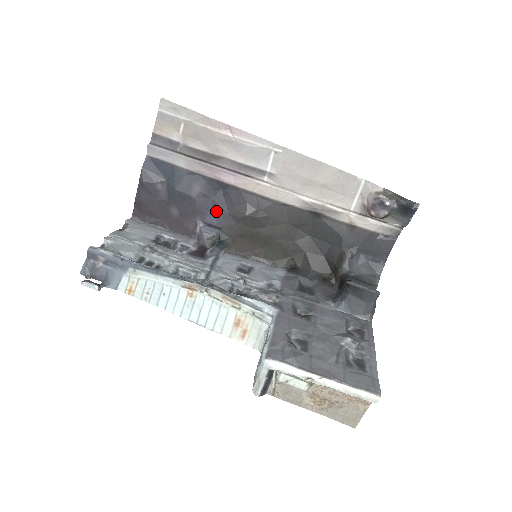
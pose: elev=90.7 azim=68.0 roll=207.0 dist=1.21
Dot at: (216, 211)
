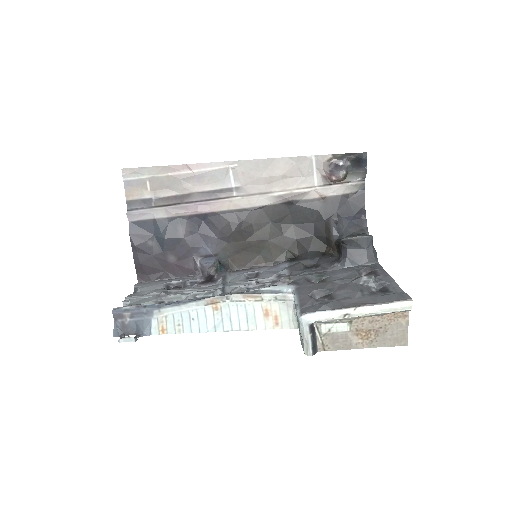
Dot at: (206, 241)
